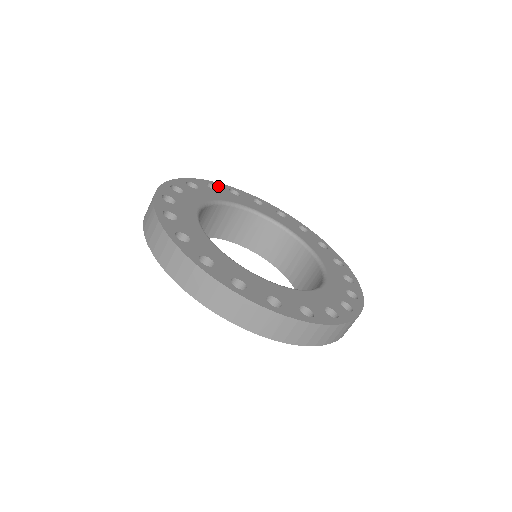
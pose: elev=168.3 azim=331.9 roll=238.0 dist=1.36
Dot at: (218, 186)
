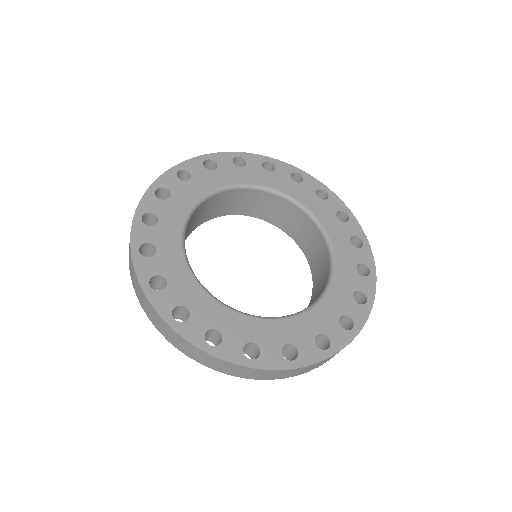
Dot at: (149, 208)
